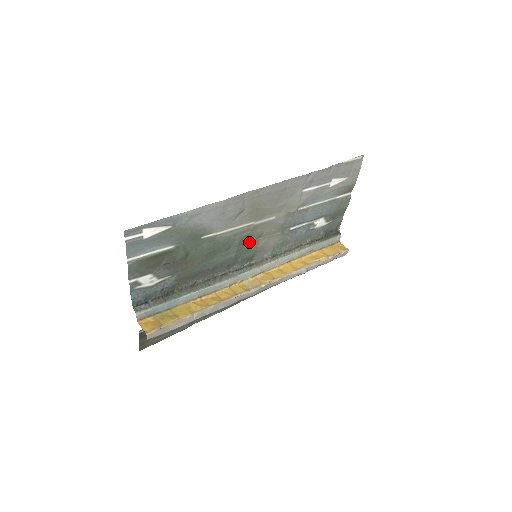
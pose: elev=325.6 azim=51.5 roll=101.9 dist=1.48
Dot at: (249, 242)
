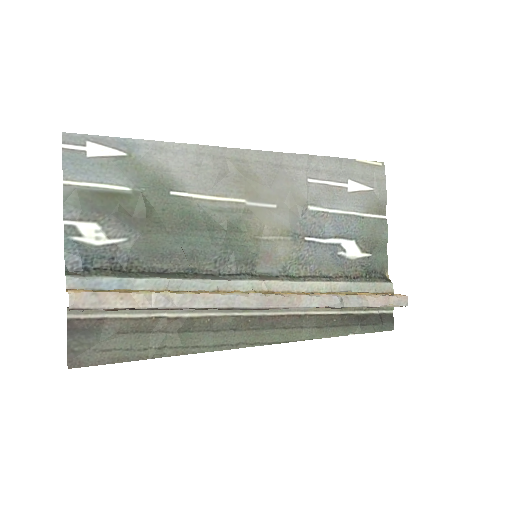
Dot at: (244, 234)
